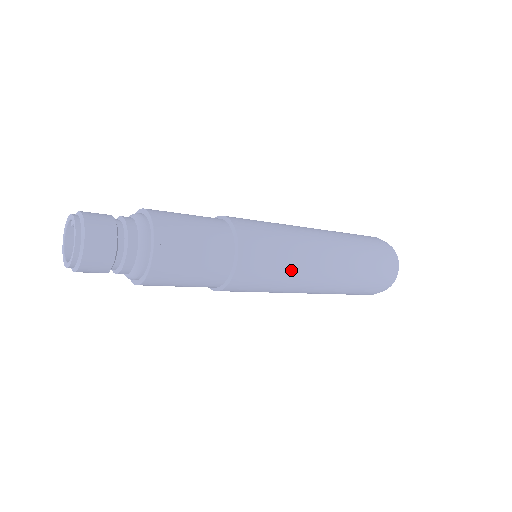
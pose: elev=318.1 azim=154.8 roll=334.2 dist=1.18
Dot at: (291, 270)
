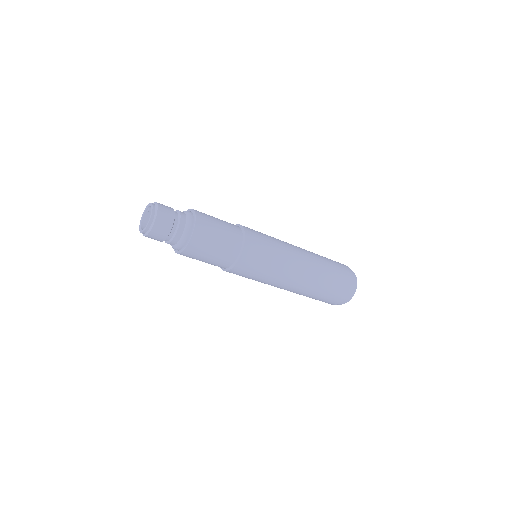
Dot at: (279, 260)
